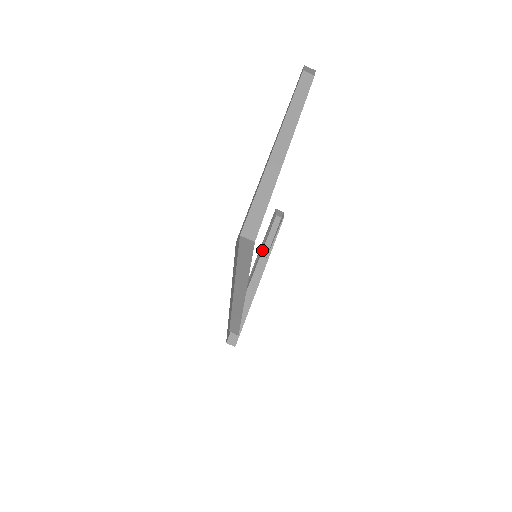
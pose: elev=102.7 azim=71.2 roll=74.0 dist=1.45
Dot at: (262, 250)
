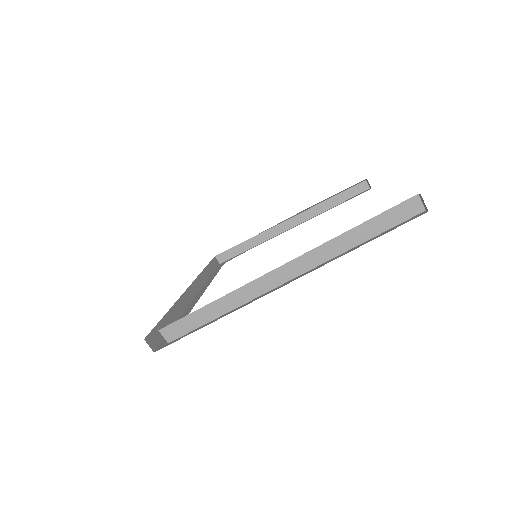
Dot at: (317, 204)
